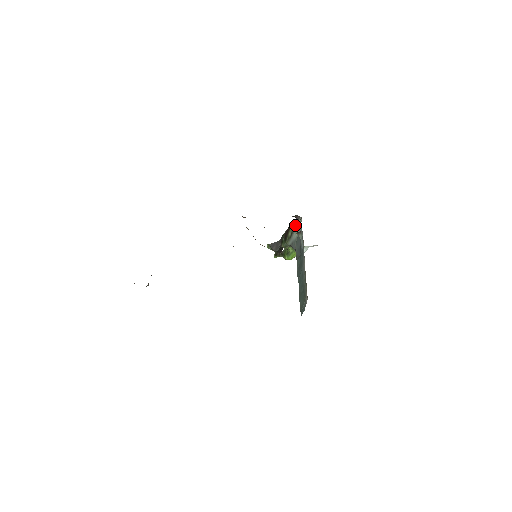
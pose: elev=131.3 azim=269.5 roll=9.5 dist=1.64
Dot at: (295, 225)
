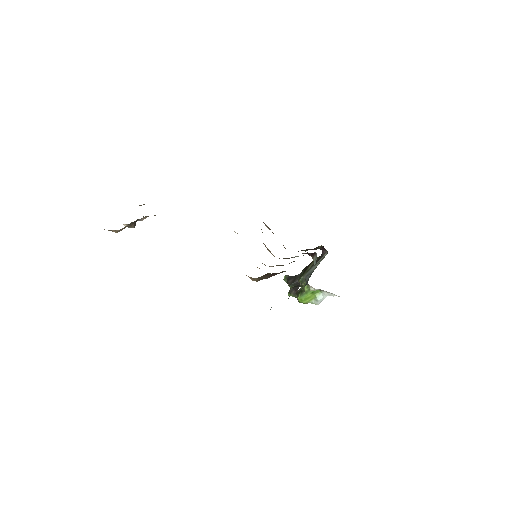
Dot at: (319, 259)
